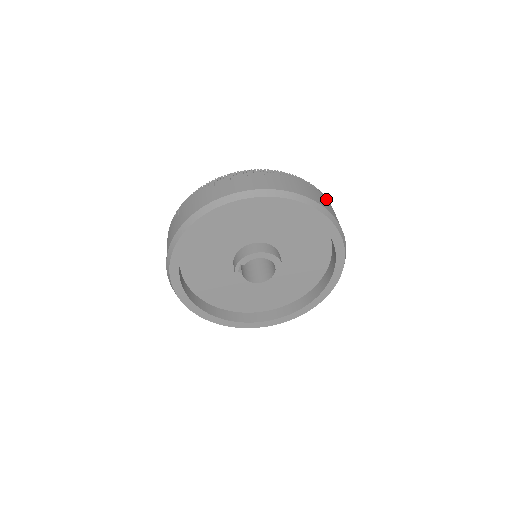
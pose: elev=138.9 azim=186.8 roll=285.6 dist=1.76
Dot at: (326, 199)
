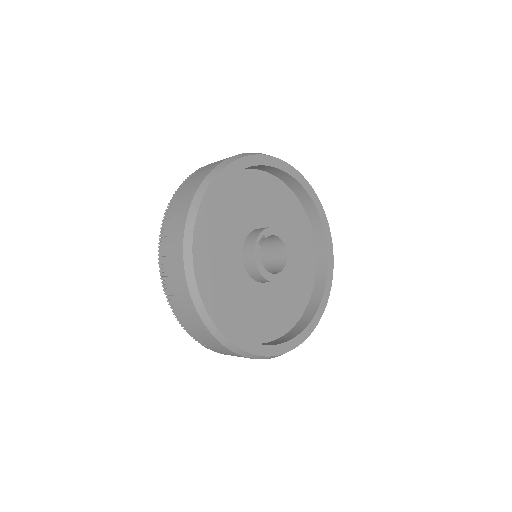
Dot at: occluded
